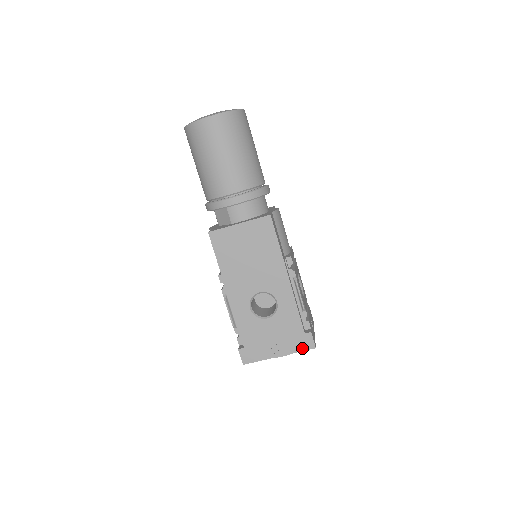
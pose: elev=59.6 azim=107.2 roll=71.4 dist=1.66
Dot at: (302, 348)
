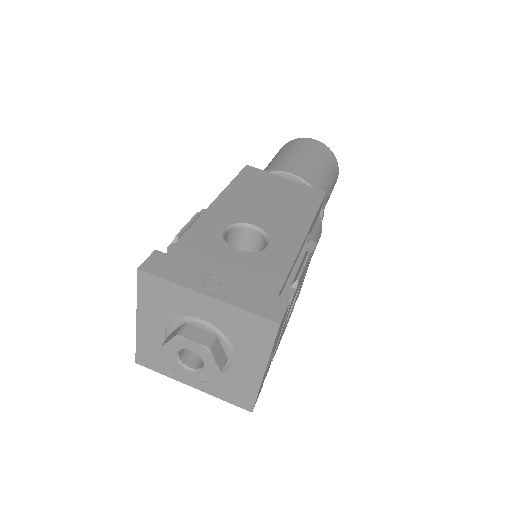
Dot at: (257, 309)
